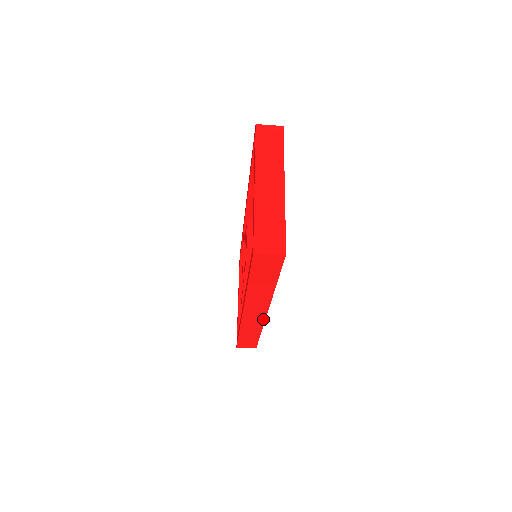
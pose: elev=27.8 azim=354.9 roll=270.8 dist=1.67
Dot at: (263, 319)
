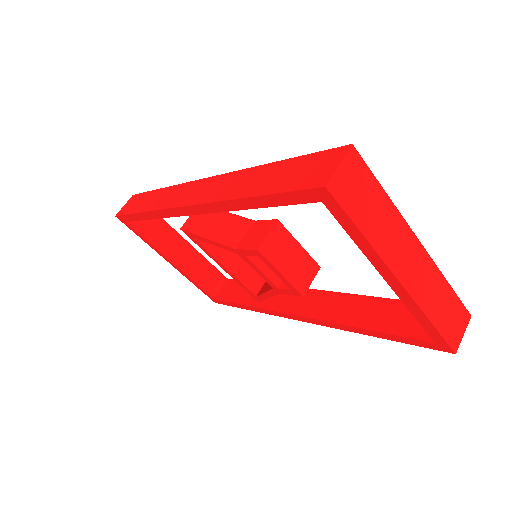
Dot at: occluded
